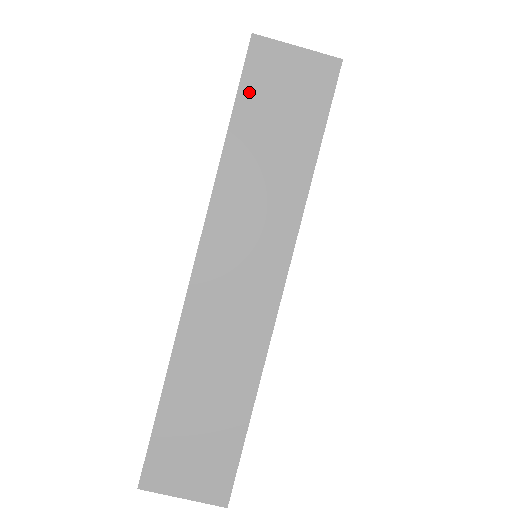
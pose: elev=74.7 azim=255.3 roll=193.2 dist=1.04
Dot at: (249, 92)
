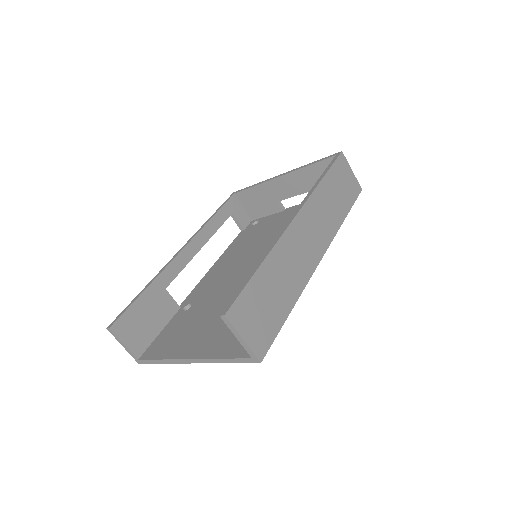
Dot at: (335, 169)
